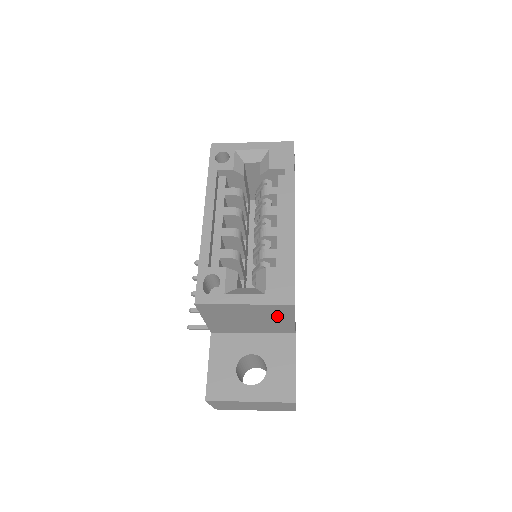
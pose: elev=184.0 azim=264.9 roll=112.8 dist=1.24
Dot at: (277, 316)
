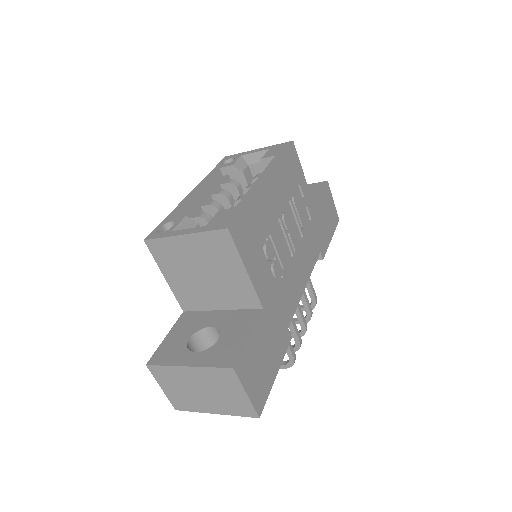
Dot at: (225, 262)
